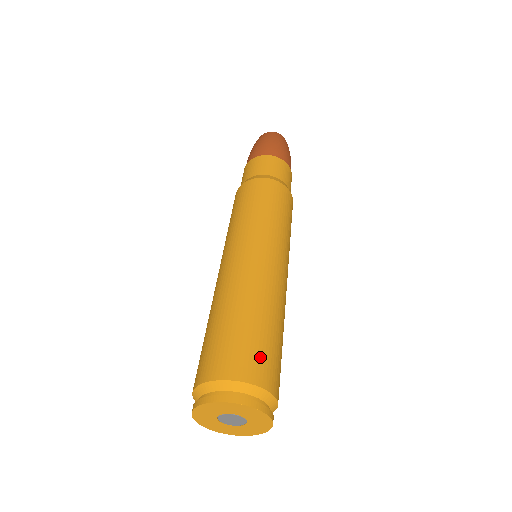
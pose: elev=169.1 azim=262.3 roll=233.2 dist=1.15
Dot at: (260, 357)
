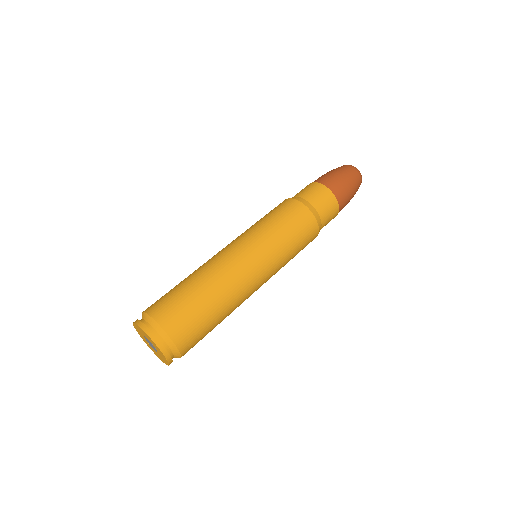
Dot at: (173, 308)
